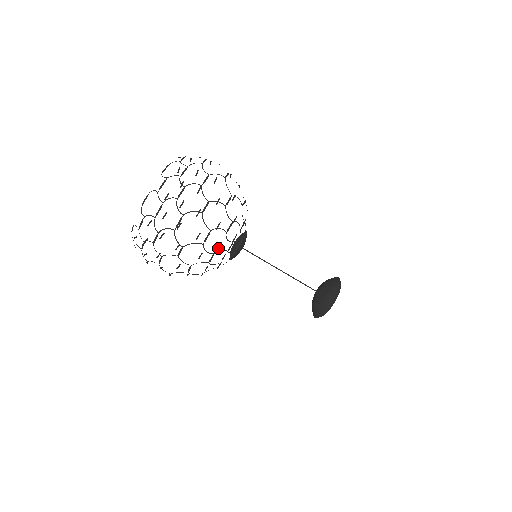
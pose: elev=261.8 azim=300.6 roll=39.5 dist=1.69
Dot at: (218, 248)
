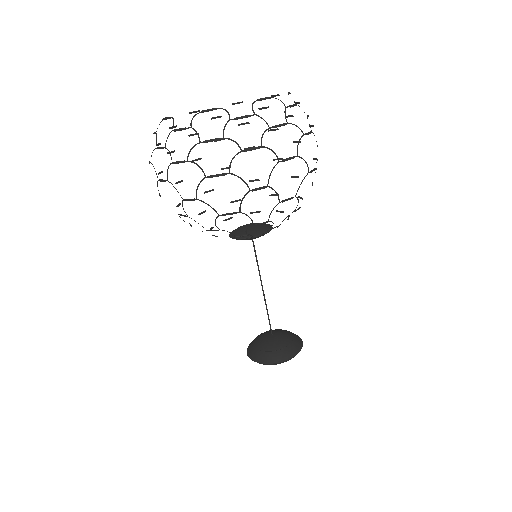
Dot at: (232, 202)
